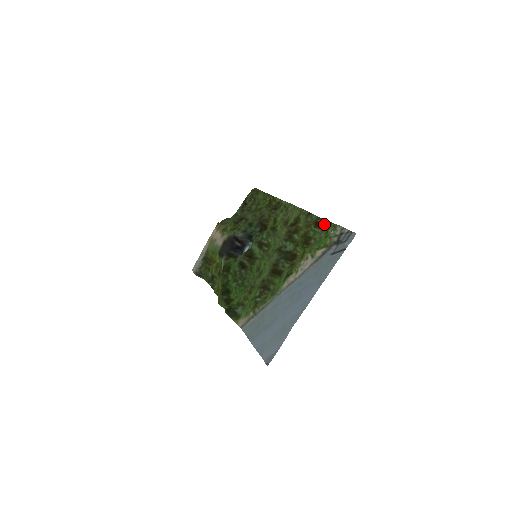
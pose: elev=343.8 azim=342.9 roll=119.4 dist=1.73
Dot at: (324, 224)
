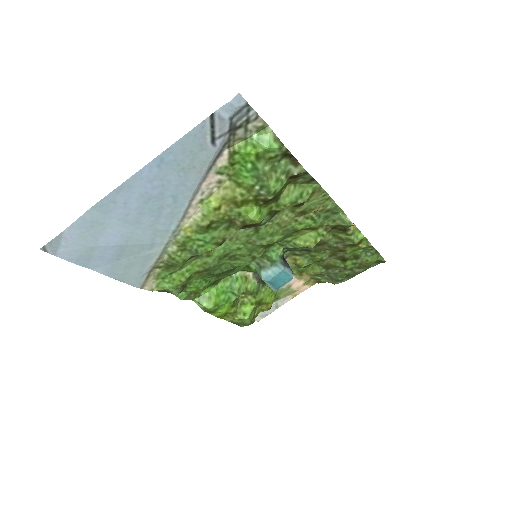
Dot at: (288, 161)
